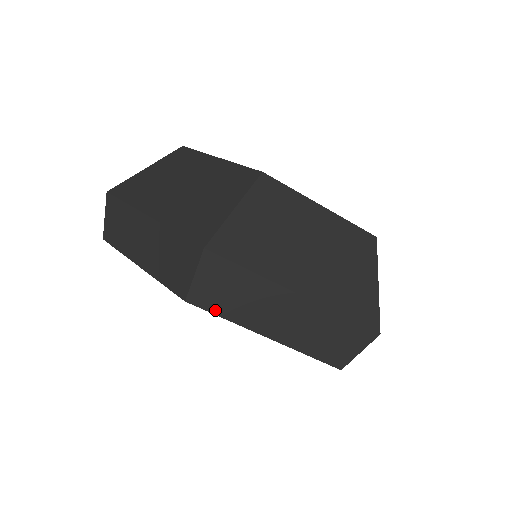
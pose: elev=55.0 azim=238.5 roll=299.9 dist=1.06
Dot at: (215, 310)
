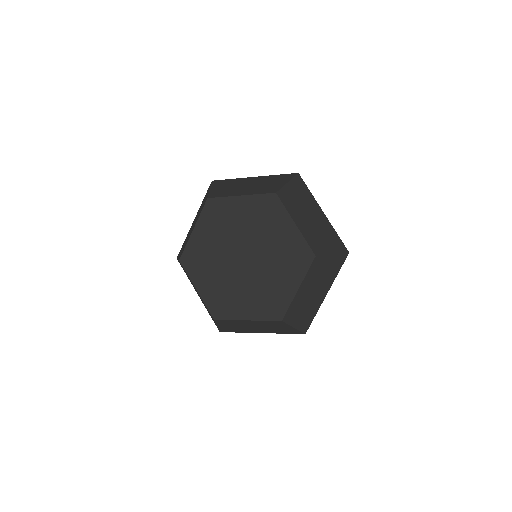
Dot at: occluded
